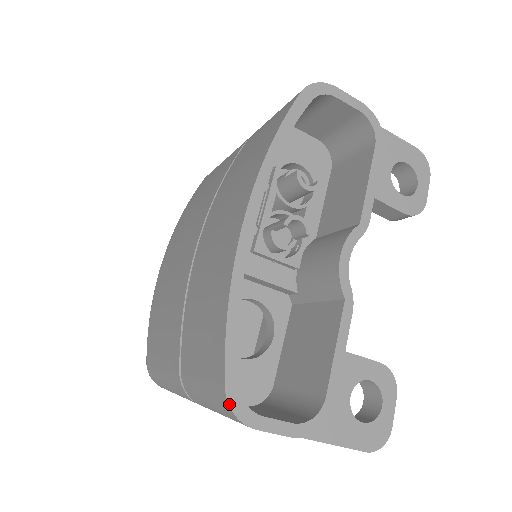
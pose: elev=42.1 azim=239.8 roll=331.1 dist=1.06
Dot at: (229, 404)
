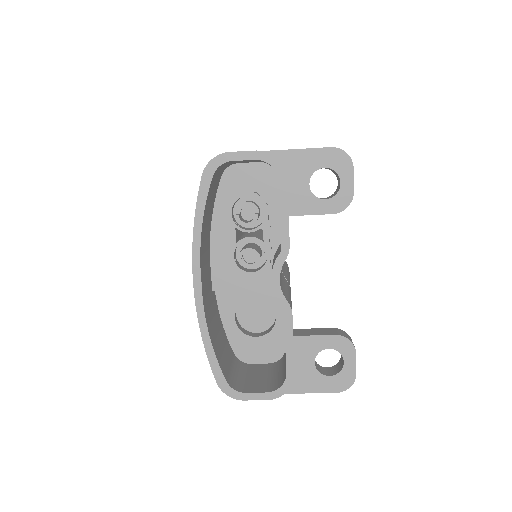
Dot at: (223, 391)
